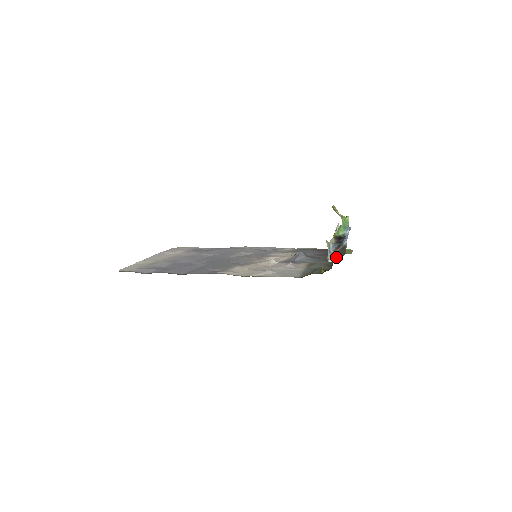
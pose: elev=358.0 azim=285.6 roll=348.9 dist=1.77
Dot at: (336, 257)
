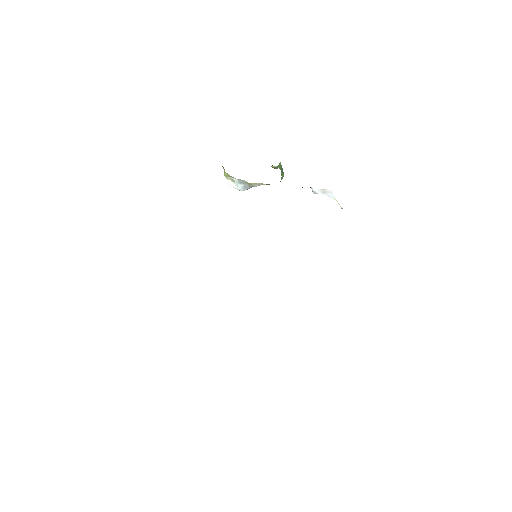
Dot at: occluded
